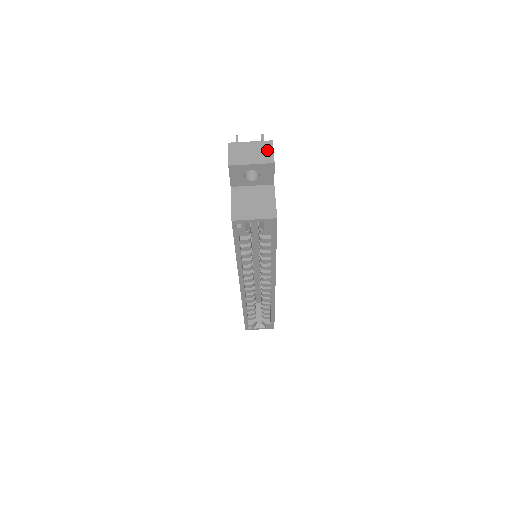
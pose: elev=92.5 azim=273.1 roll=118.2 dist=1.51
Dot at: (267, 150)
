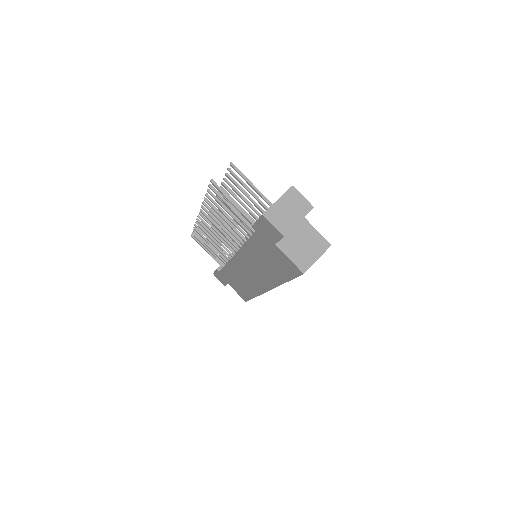
Dot at: (298, 199)
